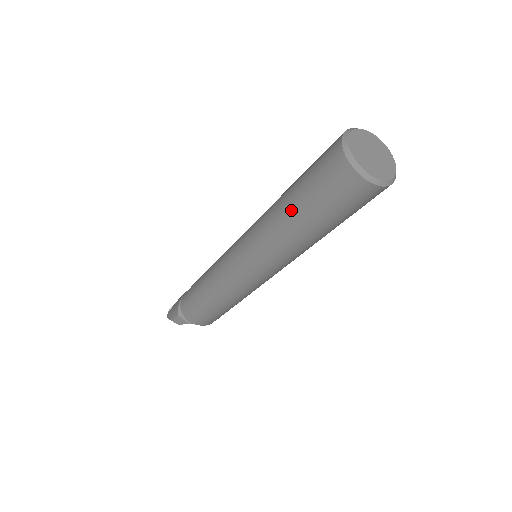
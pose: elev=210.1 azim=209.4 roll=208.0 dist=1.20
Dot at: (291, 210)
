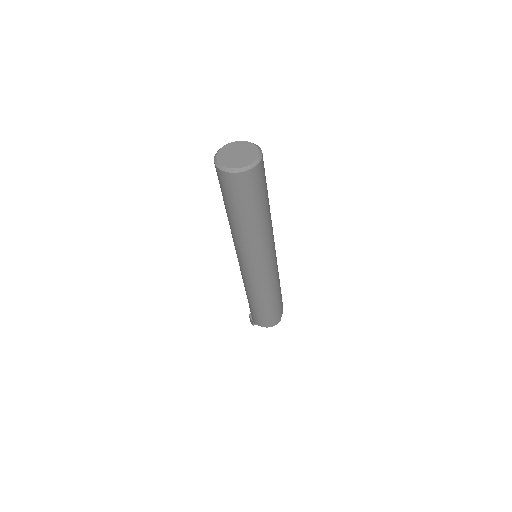
Dot at: occluded
